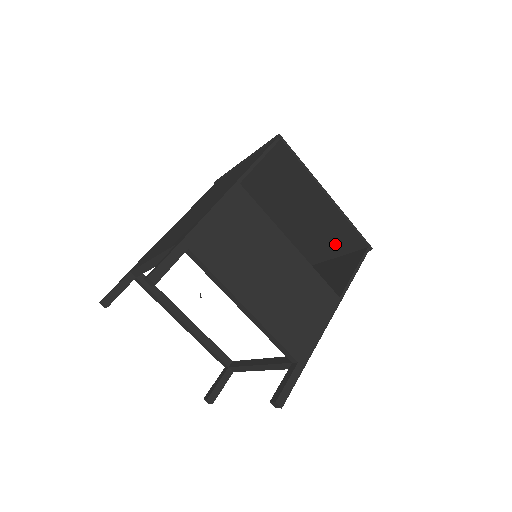
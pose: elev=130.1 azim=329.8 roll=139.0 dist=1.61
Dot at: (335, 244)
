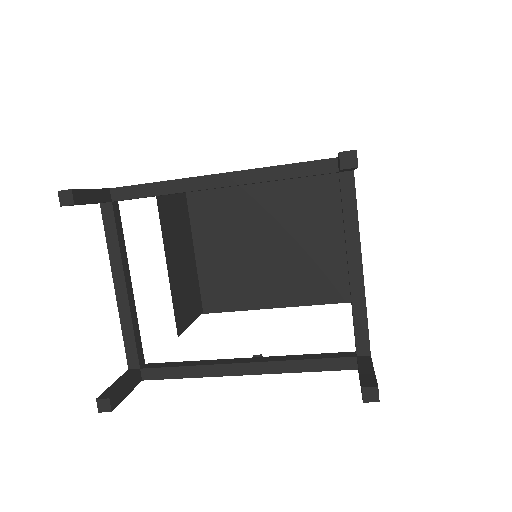
Dot at: (325, 208)
